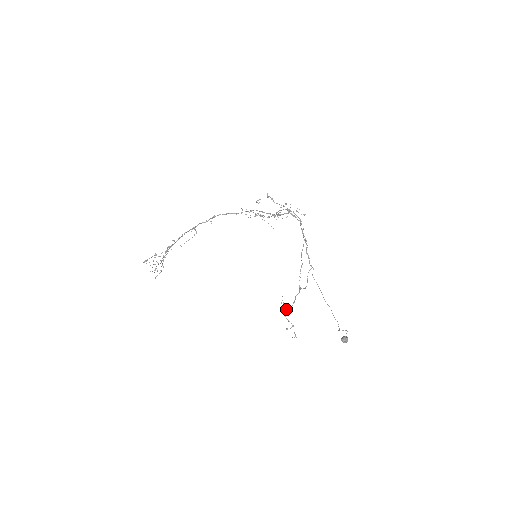
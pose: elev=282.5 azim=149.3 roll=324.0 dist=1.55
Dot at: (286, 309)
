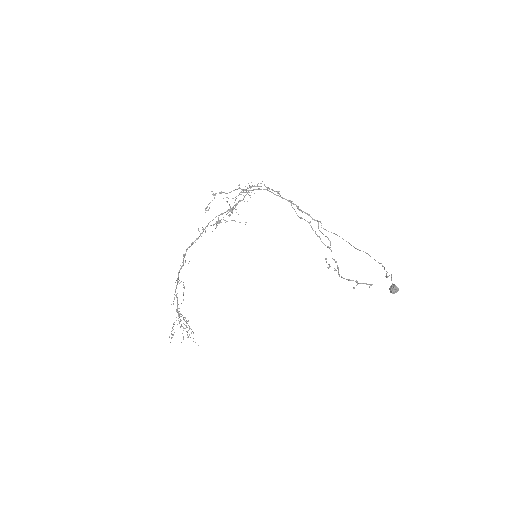
Dot at: occluded
